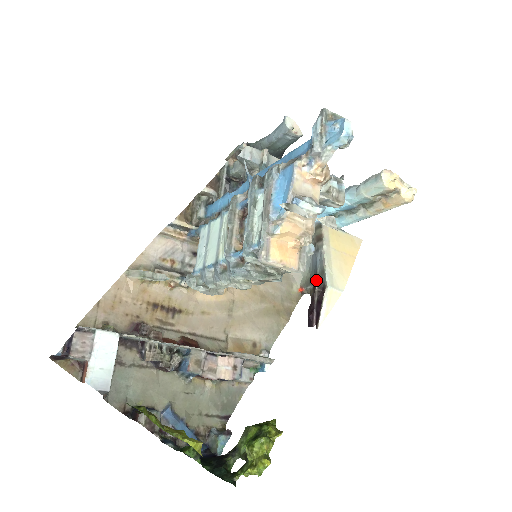
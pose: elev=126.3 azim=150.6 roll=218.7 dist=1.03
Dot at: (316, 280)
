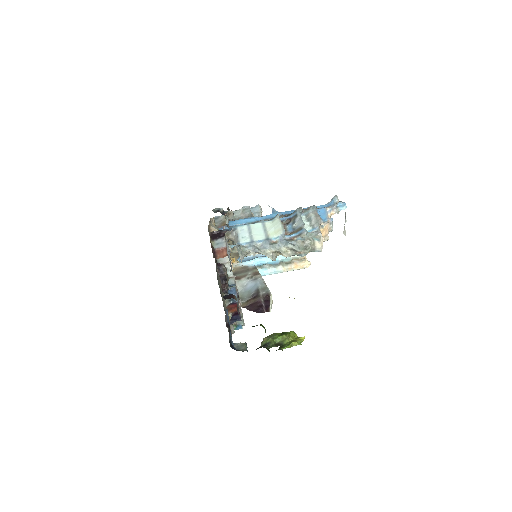
Dot at: (259, 292)
